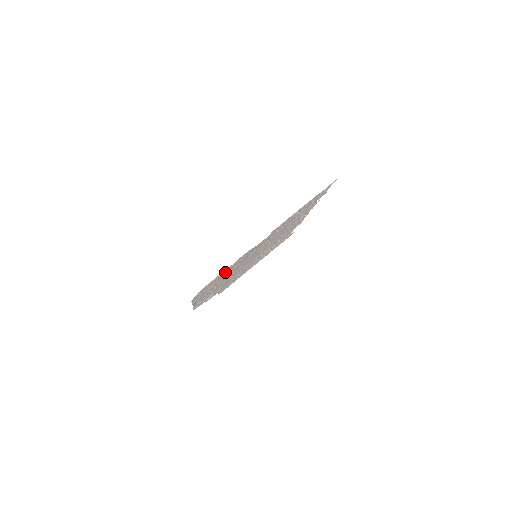
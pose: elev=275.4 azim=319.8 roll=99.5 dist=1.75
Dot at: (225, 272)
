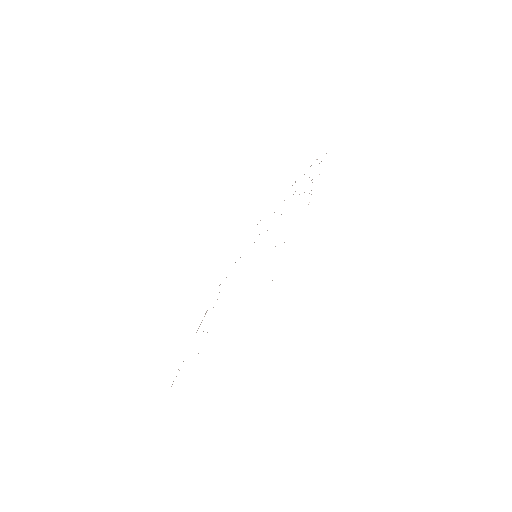
Dot at: occluded
